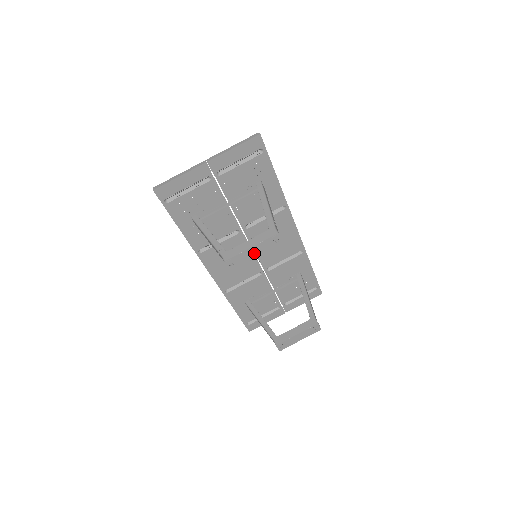
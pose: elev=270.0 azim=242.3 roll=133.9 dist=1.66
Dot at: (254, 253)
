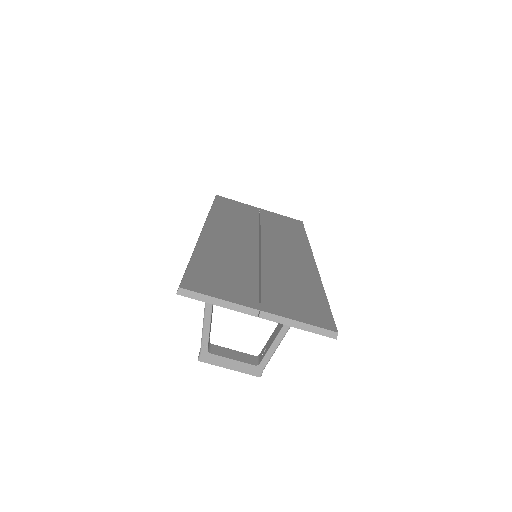
Dot at: occluded
